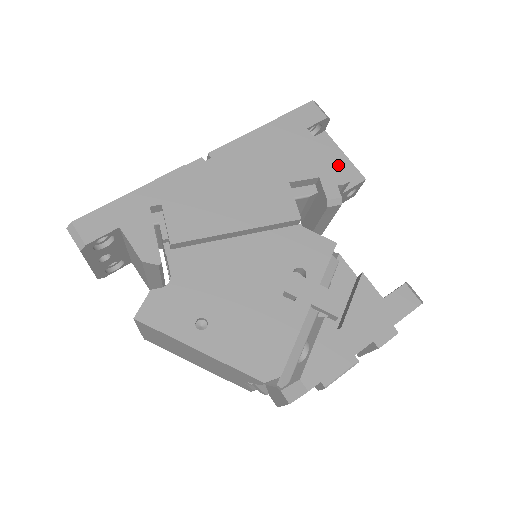
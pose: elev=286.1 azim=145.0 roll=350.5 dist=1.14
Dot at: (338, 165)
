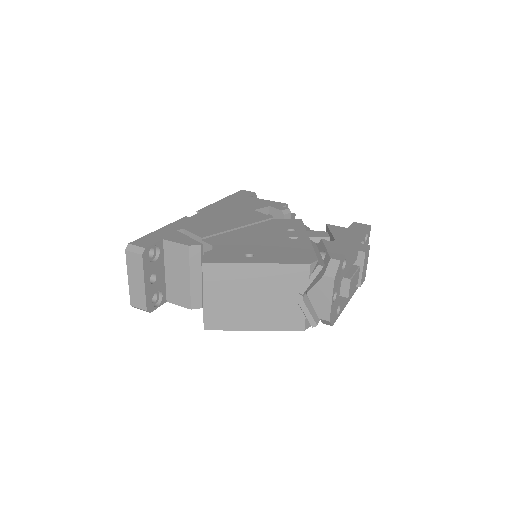
Dot at: occluded
